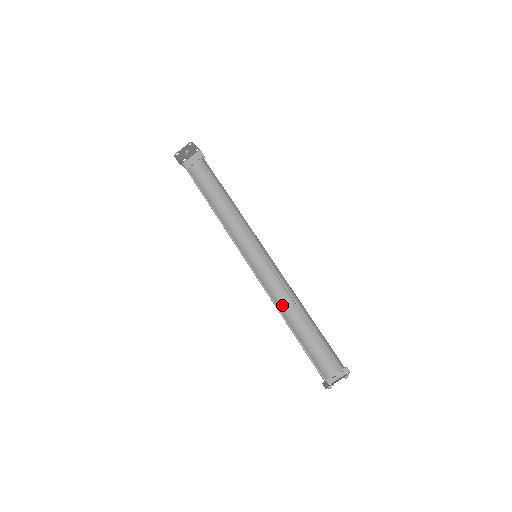
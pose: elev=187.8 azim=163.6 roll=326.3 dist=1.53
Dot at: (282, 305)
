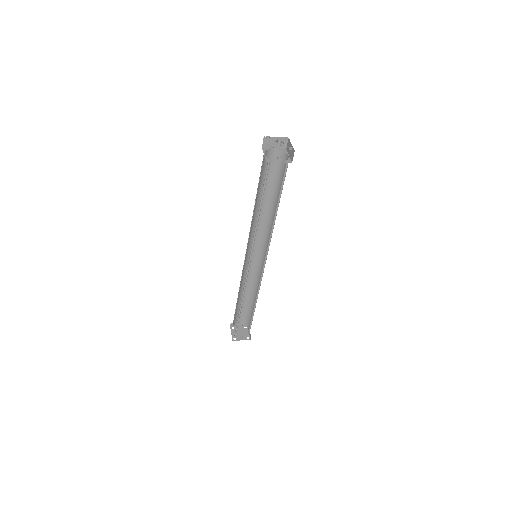
Dot at: (243, 283)
